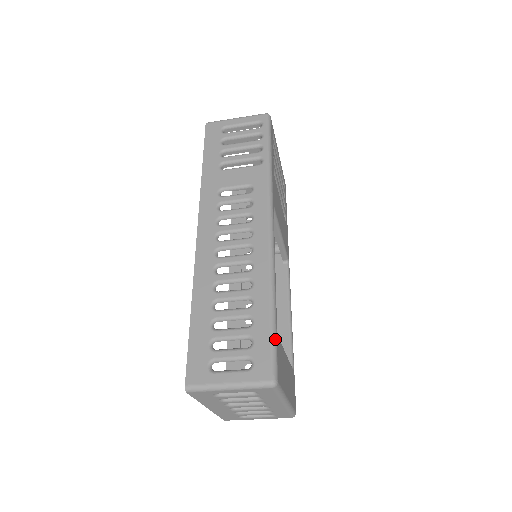
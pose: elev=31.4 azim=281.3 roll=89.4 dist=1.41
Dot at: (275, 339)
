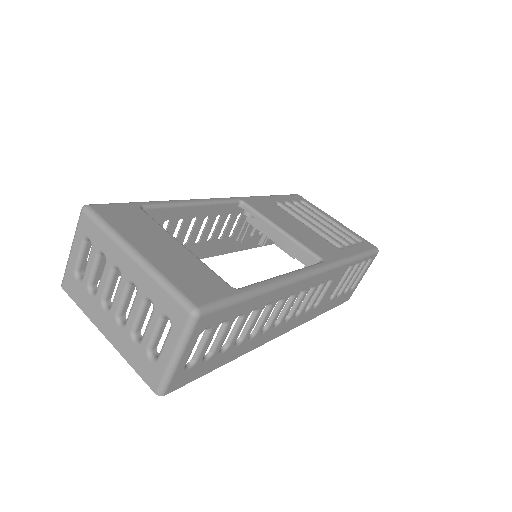
Dot at: (126, 203)
